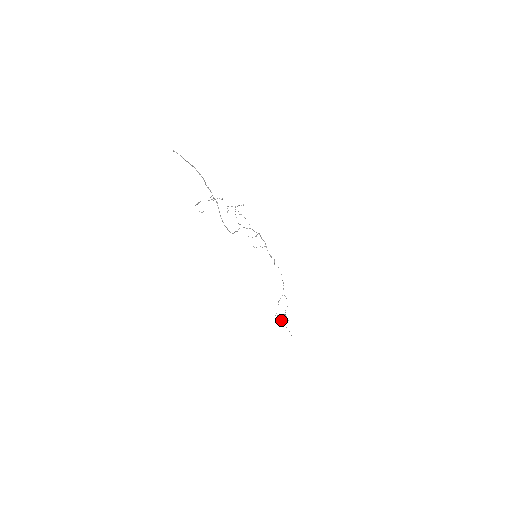
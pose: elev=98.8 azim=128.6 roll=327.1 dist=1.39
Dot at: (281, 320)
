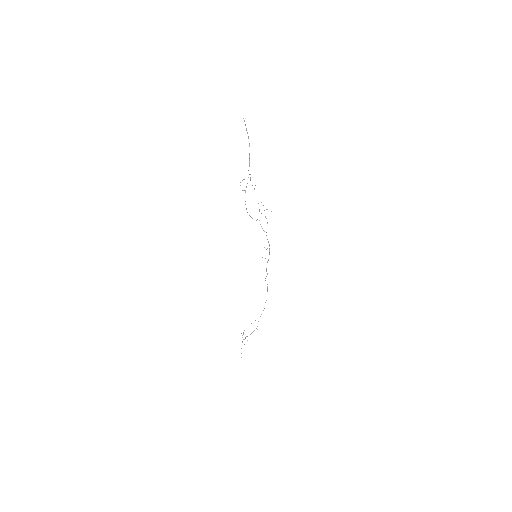
Dot at: (243, 339)
